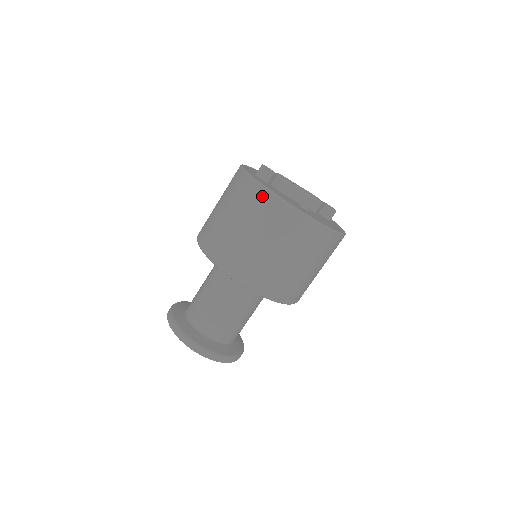
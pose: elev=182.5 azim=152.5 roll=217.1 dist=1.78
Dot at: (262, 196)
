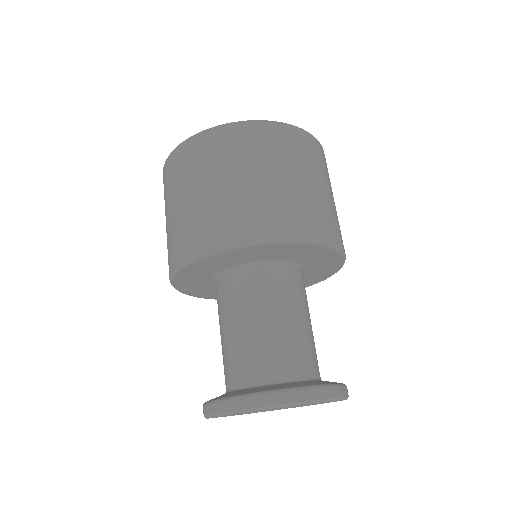
Dot at: (199, 142)
